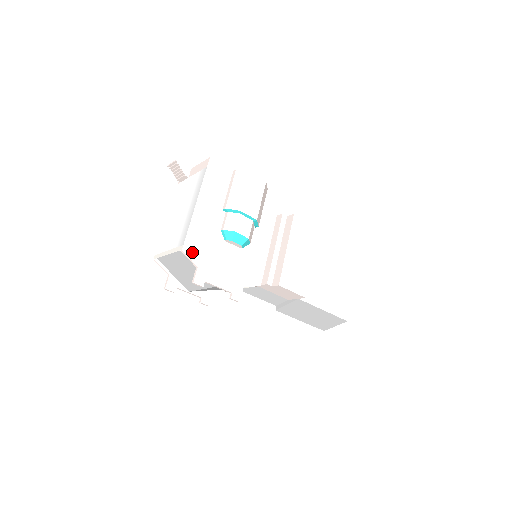
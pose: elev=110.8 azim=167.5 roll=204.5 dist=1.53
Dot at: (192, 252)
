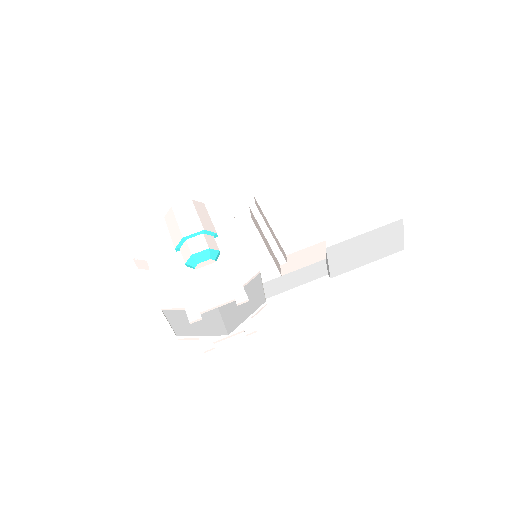
Dot at: (171, 302)
